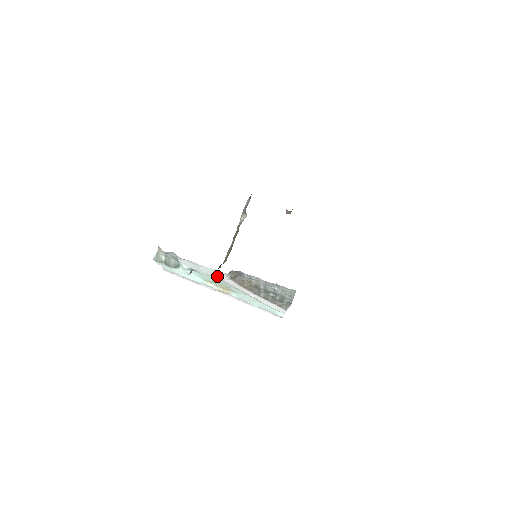
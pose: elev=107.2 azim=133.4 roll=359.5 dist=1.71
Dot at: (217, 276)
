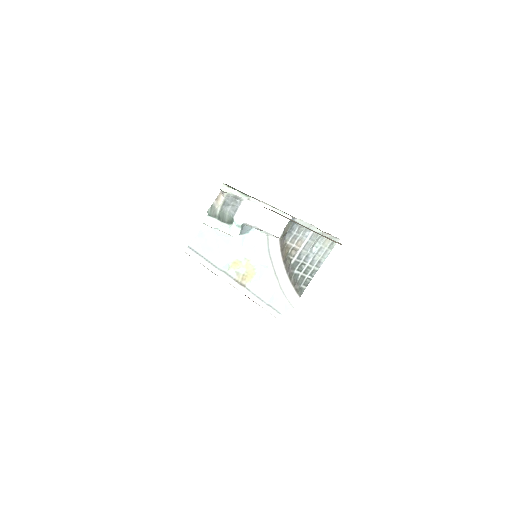
Dot at: (271, 232)
